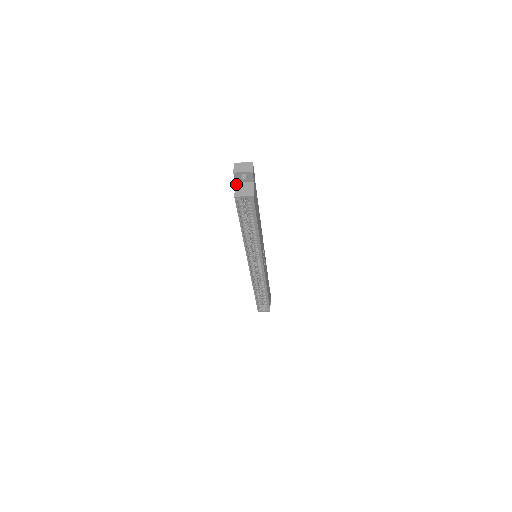
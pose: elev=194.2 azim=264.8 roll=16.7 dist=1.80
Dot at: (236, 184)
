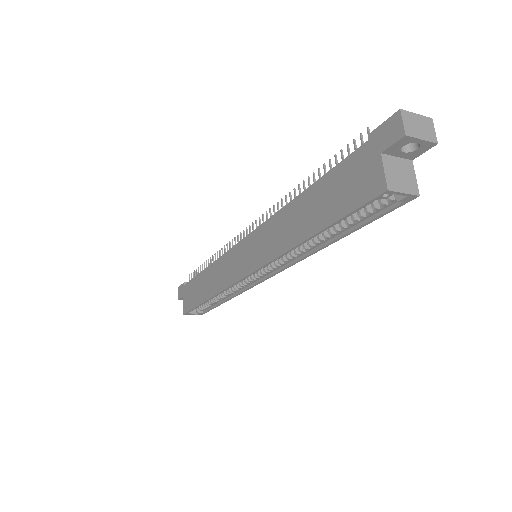
Dot at: (384, 158)
